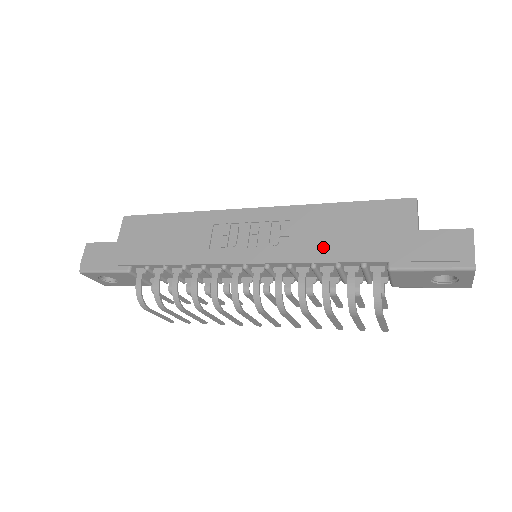
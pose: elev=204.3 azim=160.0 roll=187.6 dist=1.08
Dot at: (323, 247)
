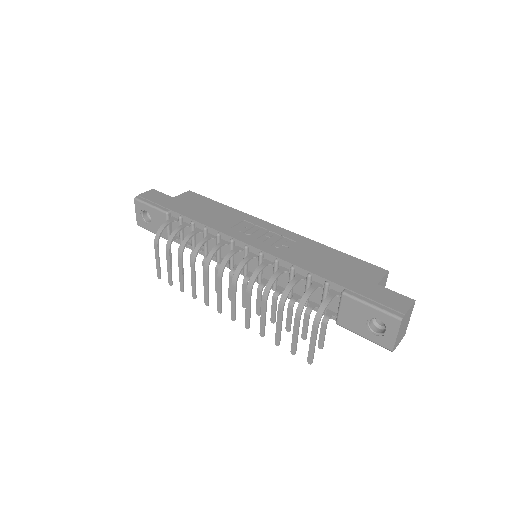
Dot at: (307, 262)
